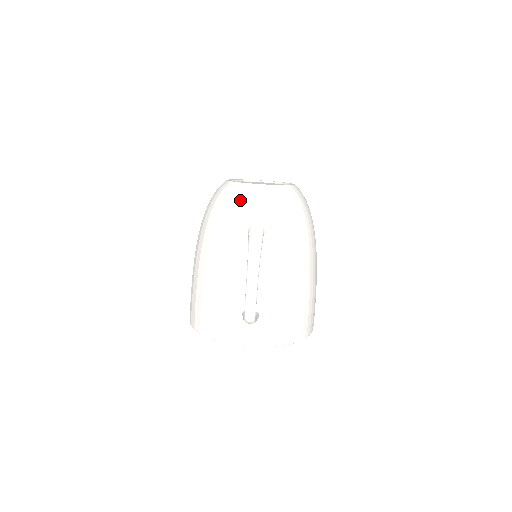
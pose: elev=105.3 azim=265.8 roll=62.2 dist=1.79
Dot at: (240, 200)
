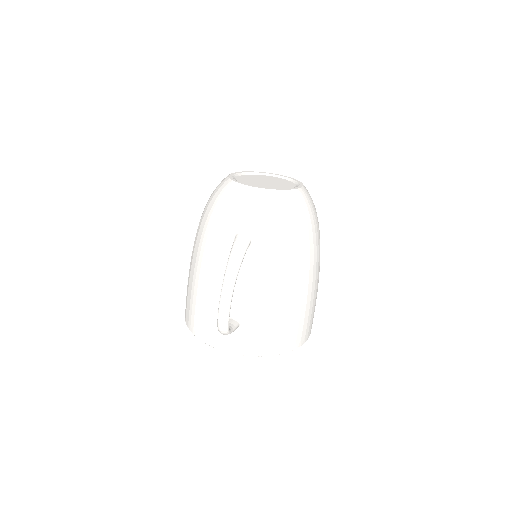
Dot at: (232, 203)
